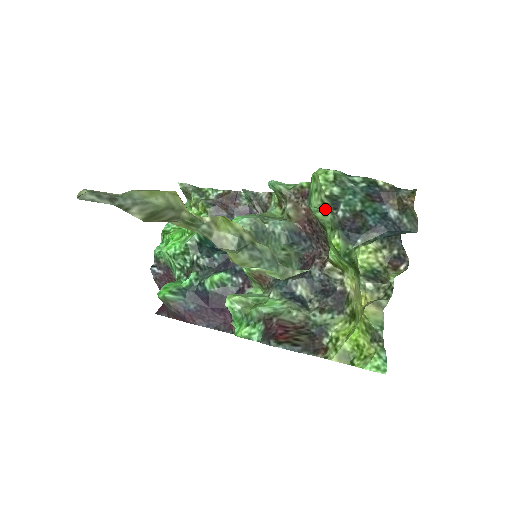
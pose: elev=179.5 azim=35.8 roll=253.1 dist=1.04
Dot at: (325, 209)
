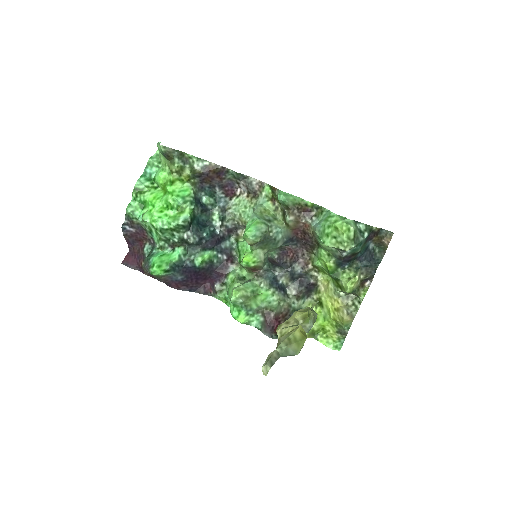
Dot at: (333, 247)
